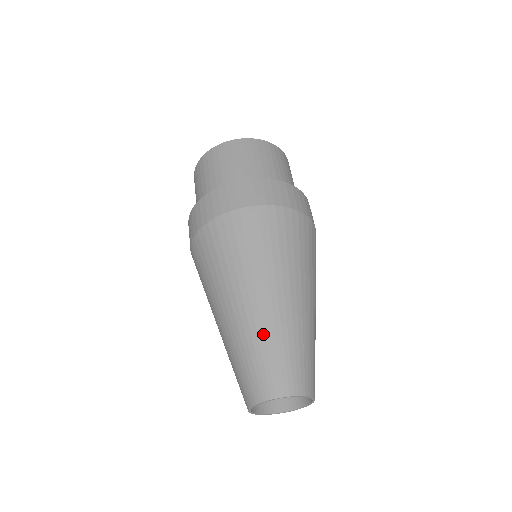
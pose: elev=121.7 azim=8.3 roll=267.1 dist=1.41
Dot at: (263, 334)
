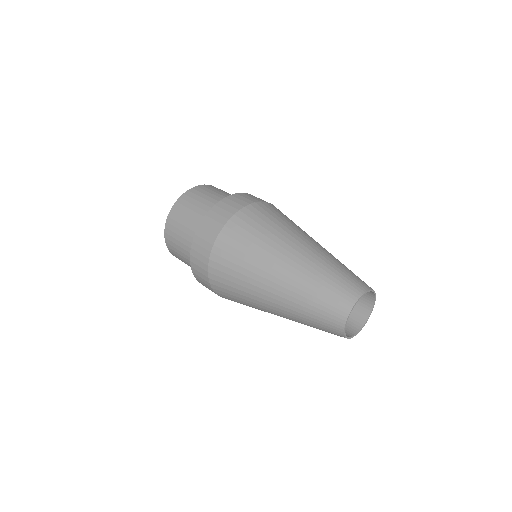
Dot at: (319, 267)
